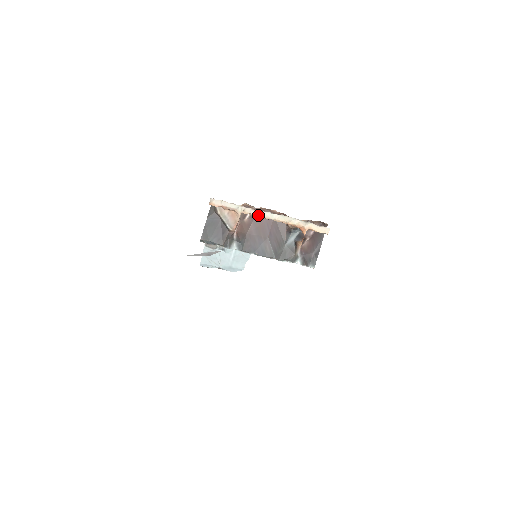
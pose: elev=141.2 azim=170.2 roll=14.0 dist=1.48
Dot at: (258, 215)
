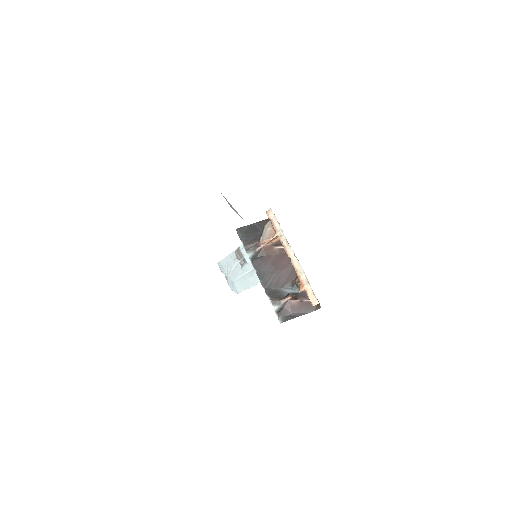
Dot at: (286, 247)
